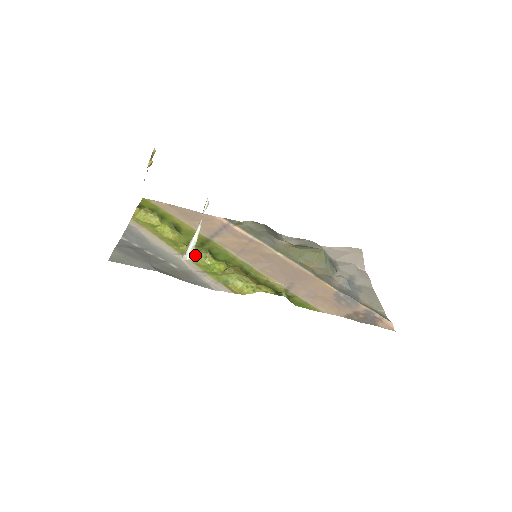
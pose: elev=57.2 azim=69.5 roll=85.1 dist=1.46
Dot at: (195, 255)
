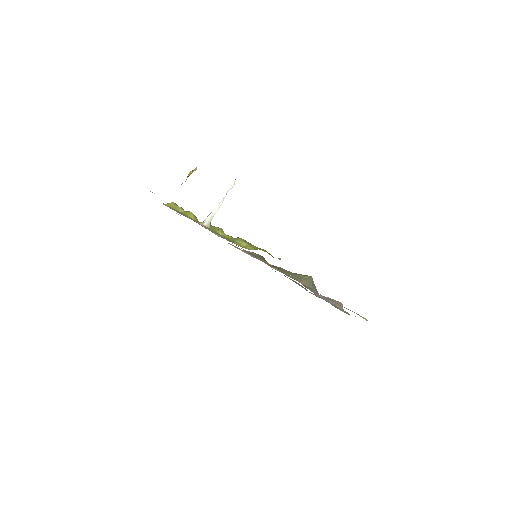
Dot at: (210, 226)
